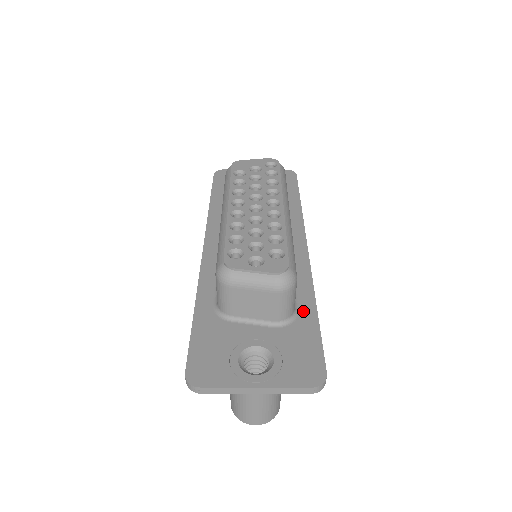
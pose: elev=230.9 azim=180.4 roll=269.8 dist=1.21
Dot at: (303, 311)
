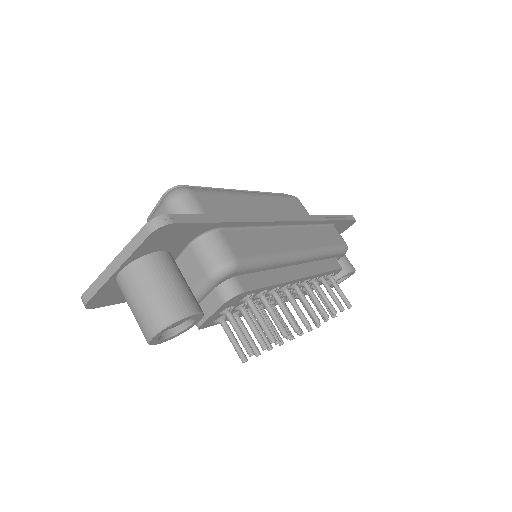
Dot at: occluded
